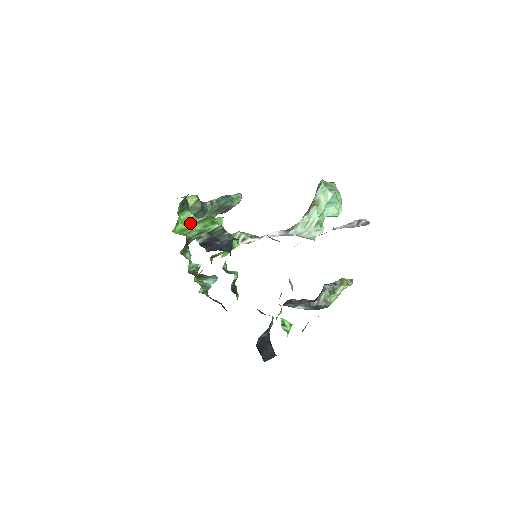
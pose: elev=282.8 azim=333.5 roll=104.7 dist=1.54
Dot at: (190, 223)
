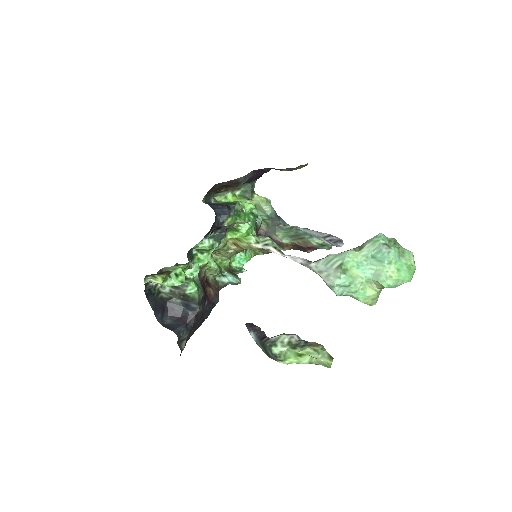
Dot at: occluded
